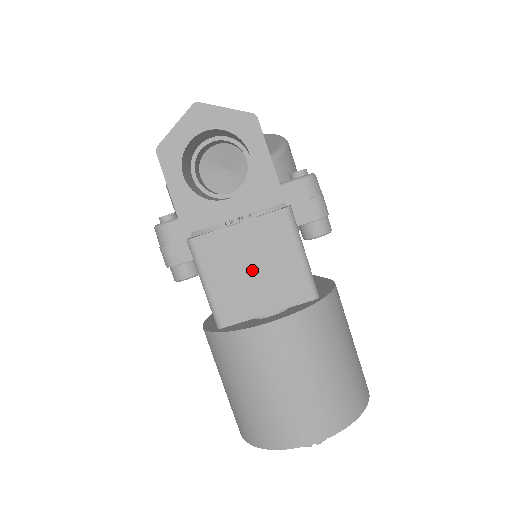
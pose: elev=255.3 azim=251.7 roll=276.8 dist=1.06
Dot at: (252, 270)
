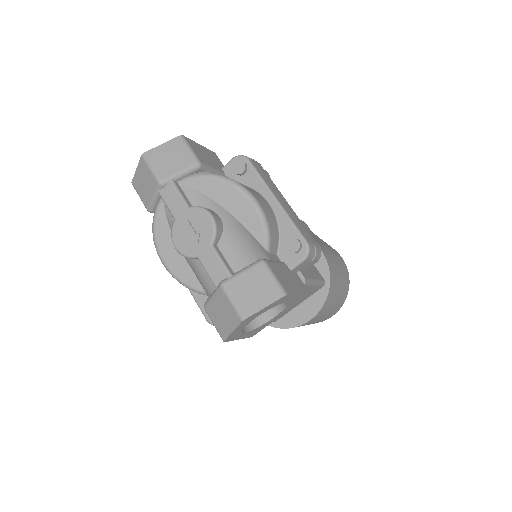
Dot at: occluded
